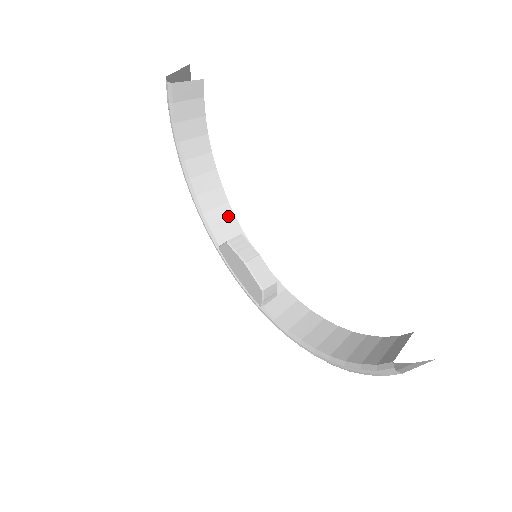
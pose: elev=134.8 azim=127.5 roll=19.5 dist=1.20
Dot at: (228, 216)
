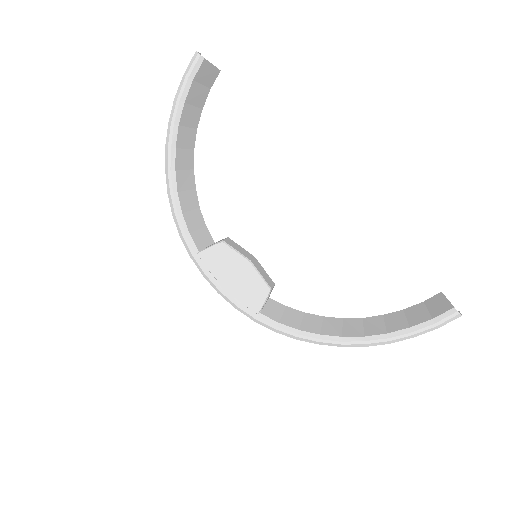
Dot at: (200, 222)
